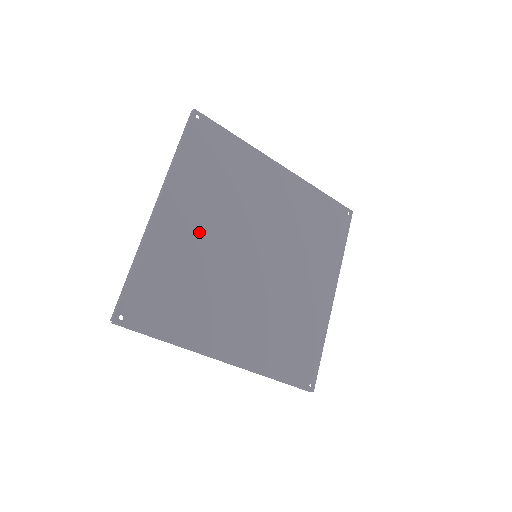
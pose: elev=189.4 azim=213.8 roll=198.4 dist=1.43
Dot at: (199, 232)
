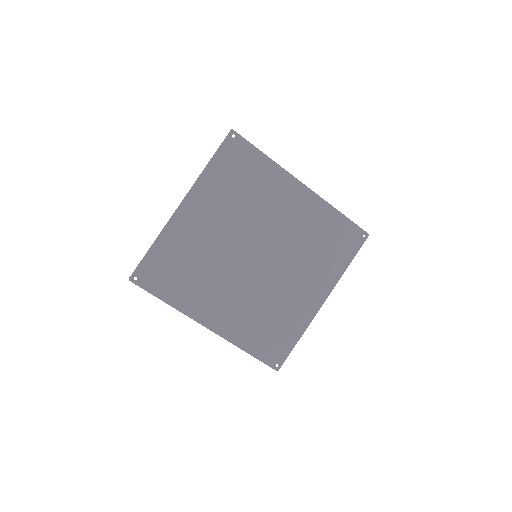
Dot at: (210, 229)
